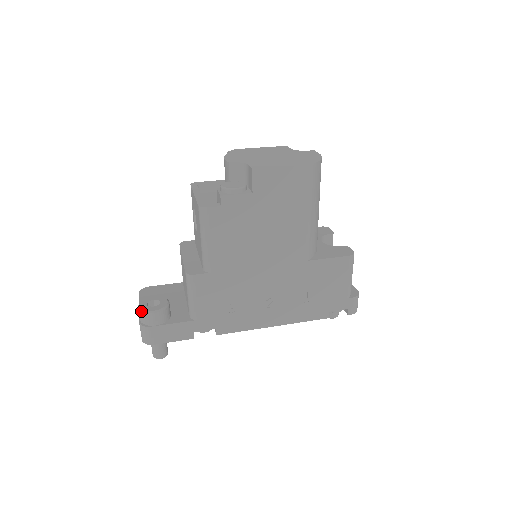
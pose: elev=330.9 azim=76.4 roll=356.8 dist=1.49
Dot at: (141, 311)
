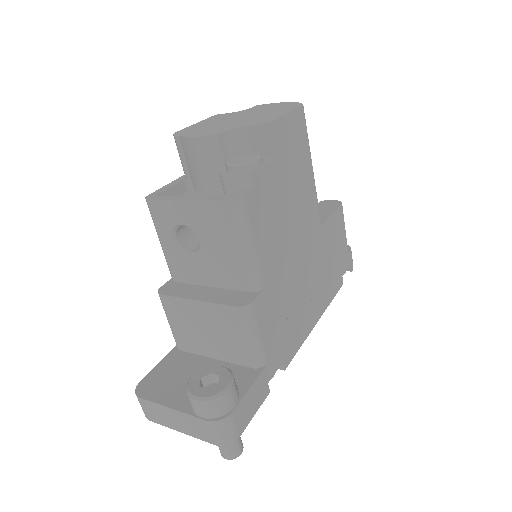
Dot at: (210, 400)
